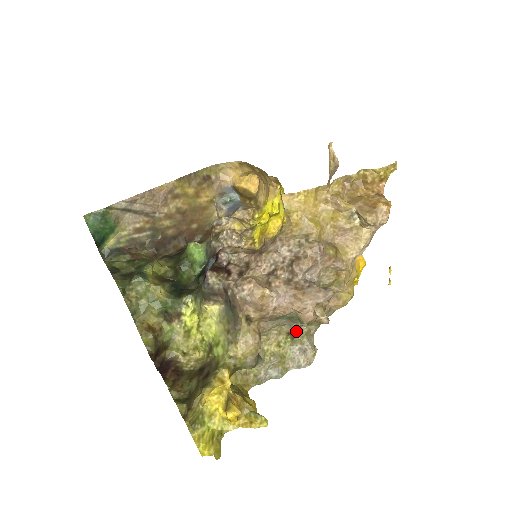
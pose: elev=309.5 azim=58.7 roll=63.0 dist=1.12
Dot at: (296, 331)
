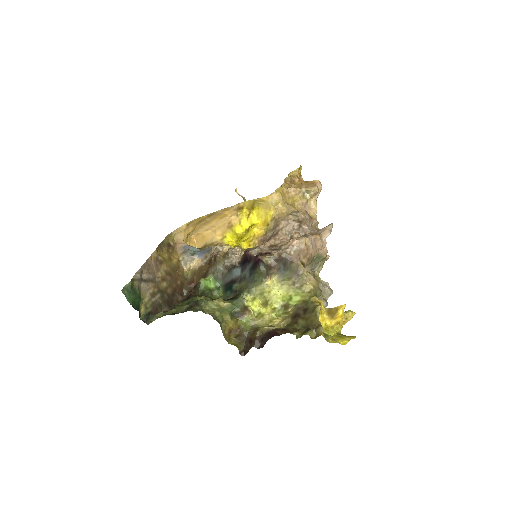
Dot at: (314, 277)
